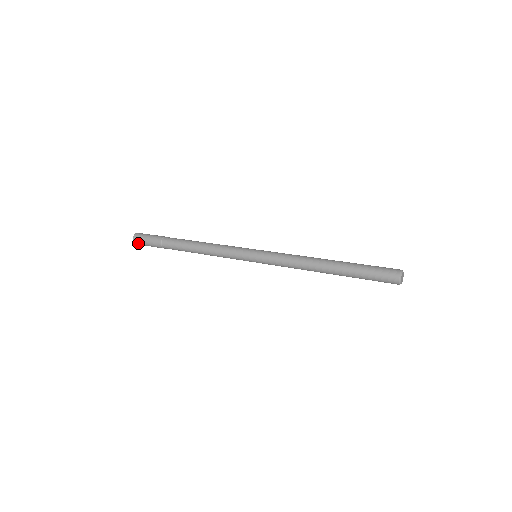
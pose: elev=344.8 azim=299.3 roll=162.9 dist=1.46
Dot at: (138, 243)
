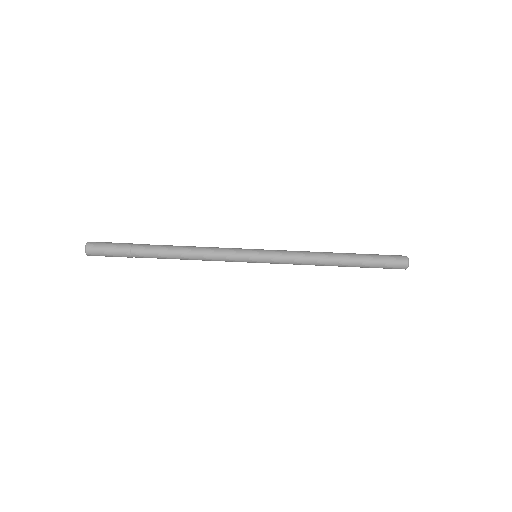
Dot at: (93, 253)
